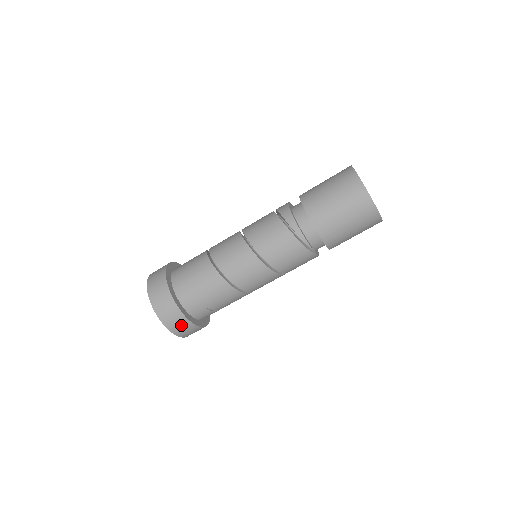
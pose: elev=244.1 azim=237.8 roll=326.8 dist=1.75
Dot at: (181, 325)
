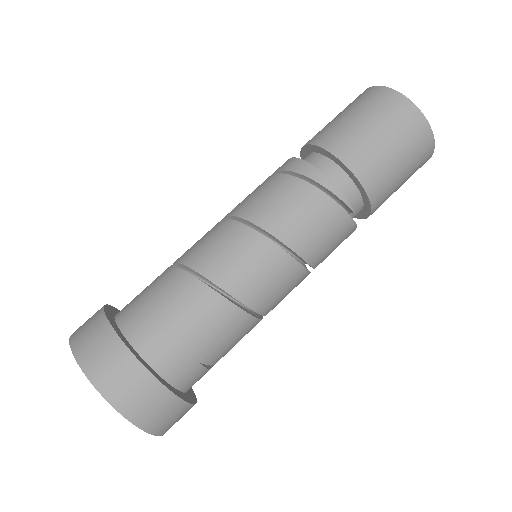
Dot at: (160, 409)
